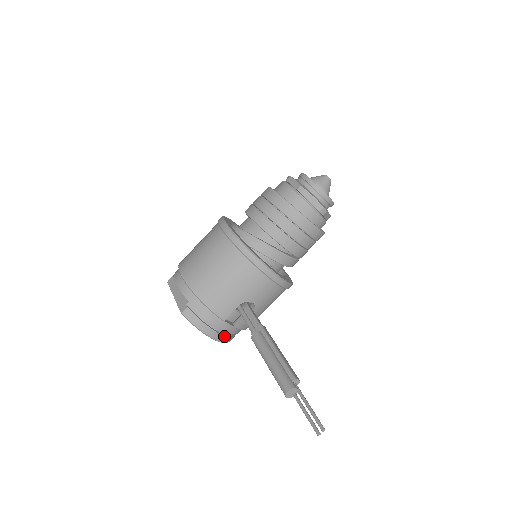
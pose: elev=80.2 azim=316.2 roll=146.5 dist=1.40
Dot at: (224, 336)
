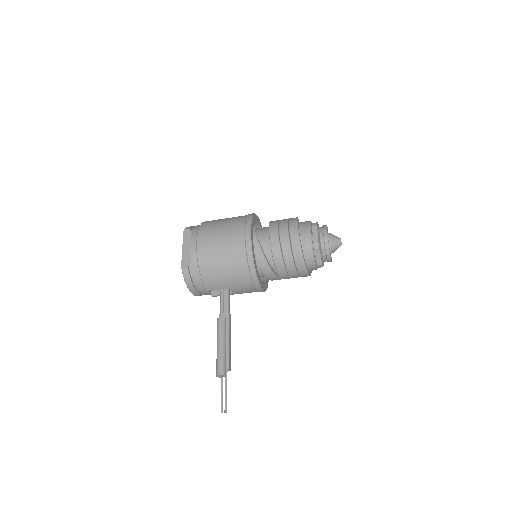
Dot at: (200, 294)
